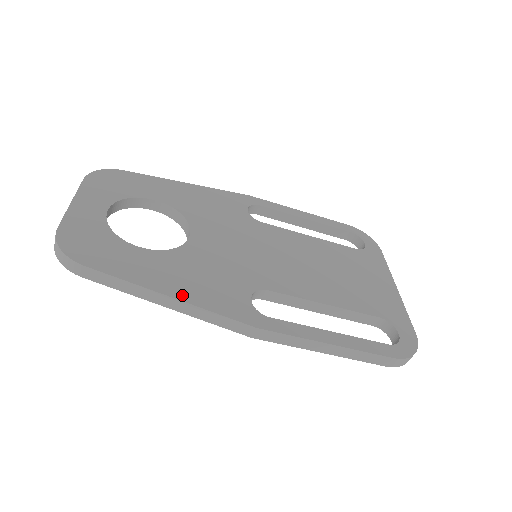
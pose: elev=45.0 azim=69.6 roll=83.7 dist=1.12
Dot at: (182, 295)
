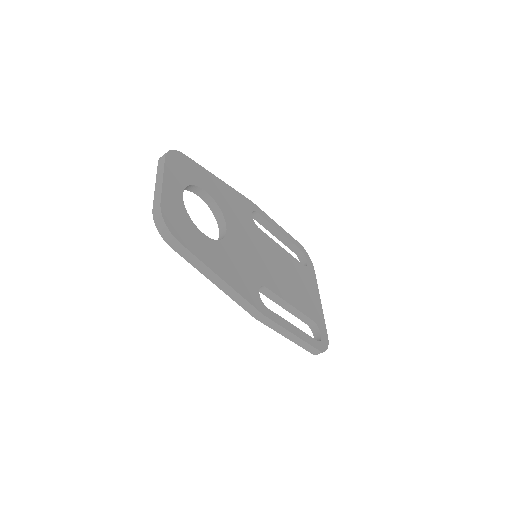
Dot at: (229, 280)
